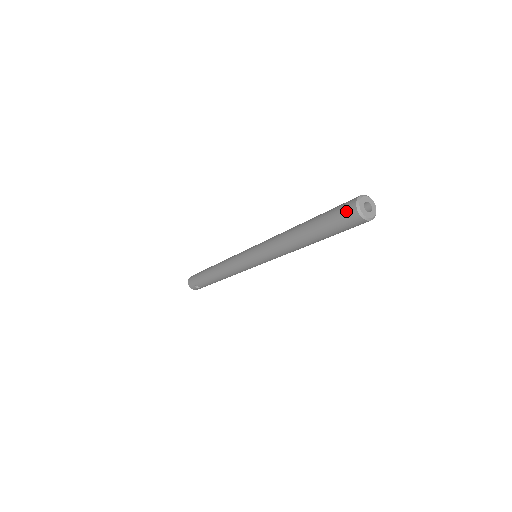
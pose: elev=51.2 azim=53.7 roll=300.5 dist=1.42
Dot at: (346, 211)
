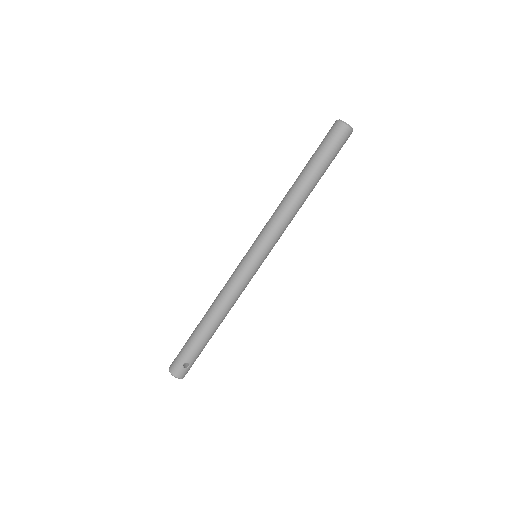
Dot at: (334, 130)
